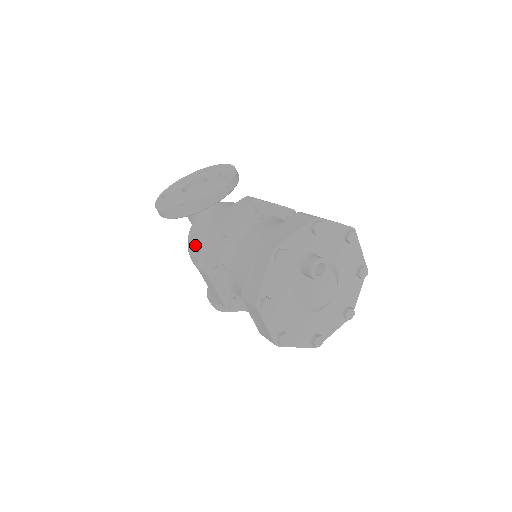
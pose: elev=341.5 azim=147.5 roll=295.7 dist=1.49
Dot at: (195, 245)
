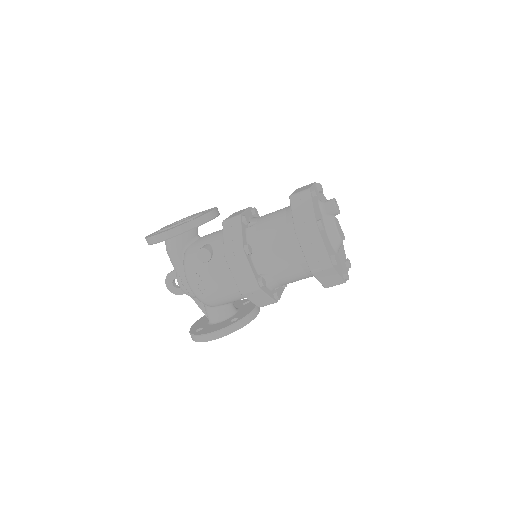
Dot at: (208, 250)
